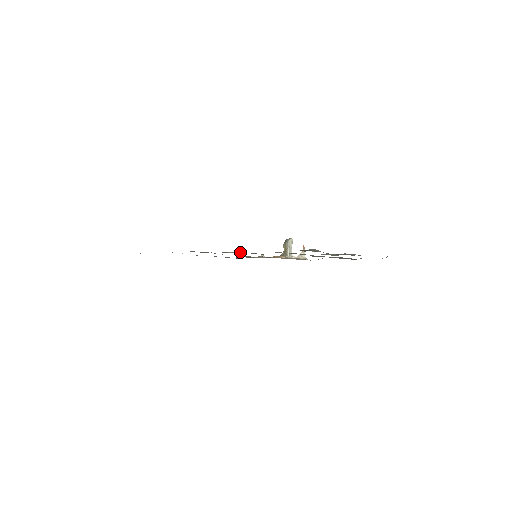
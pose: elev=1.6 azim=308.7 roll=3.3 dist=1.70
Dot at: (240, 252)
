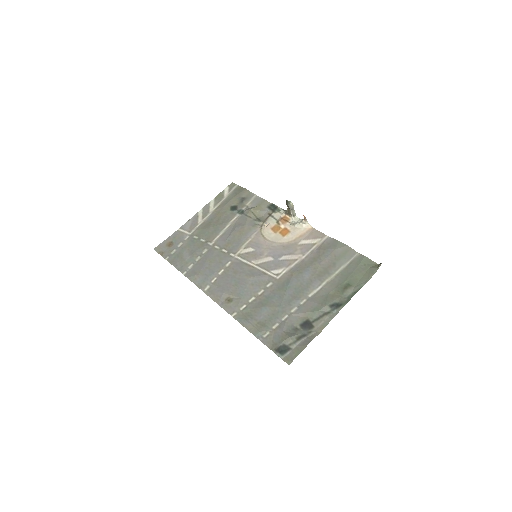
Dot at: (233, 316)
